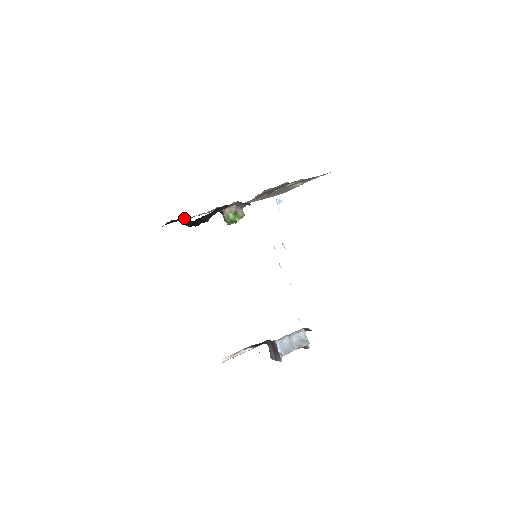
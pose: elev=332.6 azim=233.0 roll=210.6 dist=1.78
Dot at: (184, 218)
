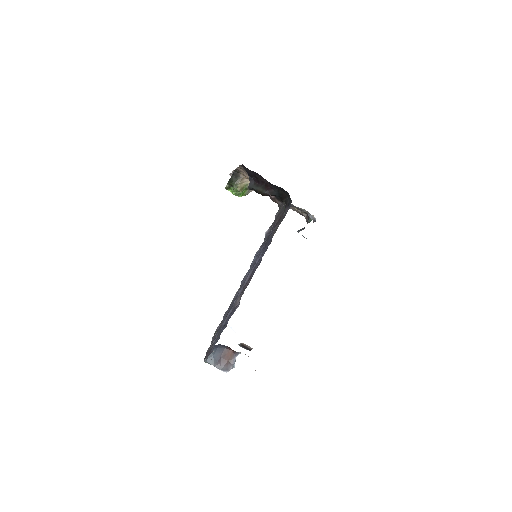
Dot at: occluded
